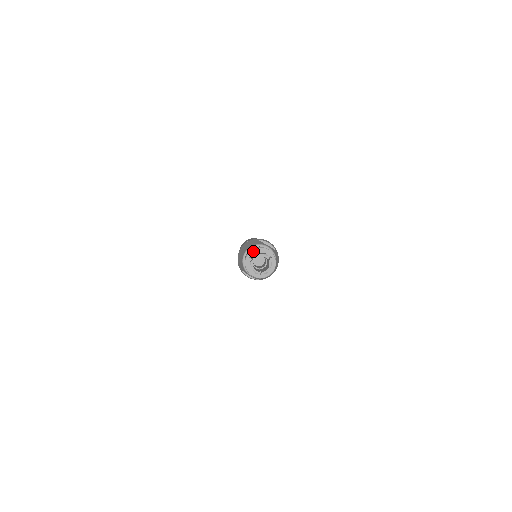
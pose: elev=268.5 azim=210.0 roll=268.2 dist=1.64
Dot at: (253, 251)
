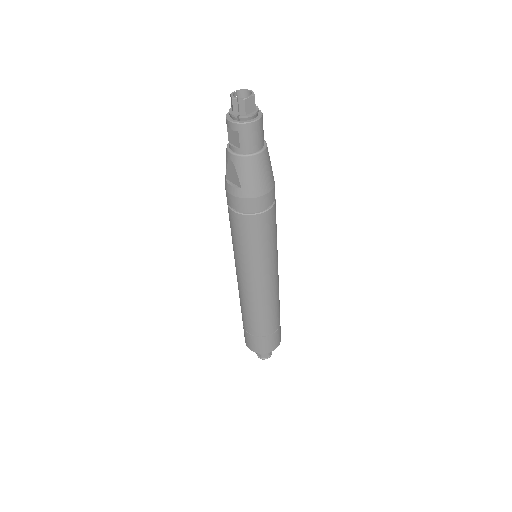
Dot at: occluded
